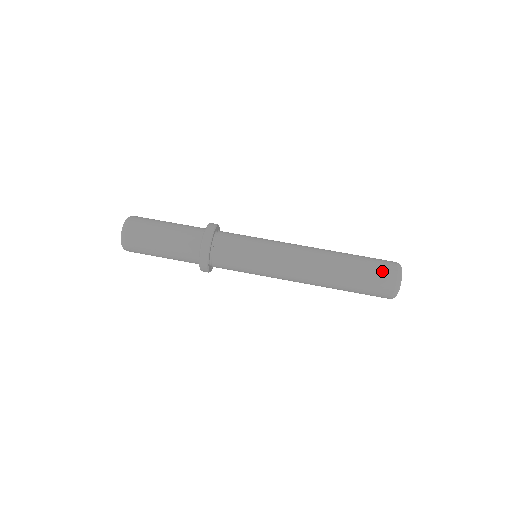
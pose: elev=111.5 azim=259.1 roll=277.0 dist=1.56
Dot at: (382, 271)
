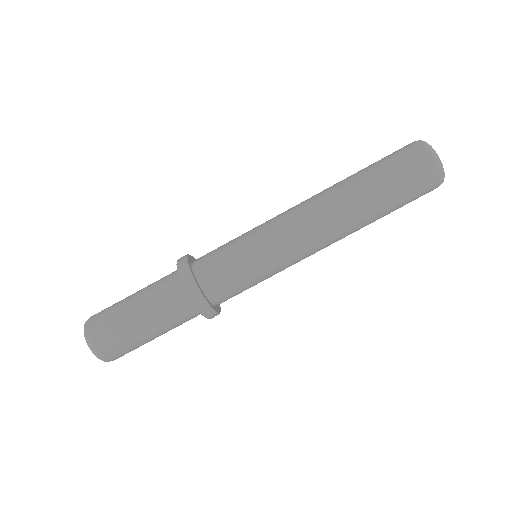
Dot at: (403, 156)
